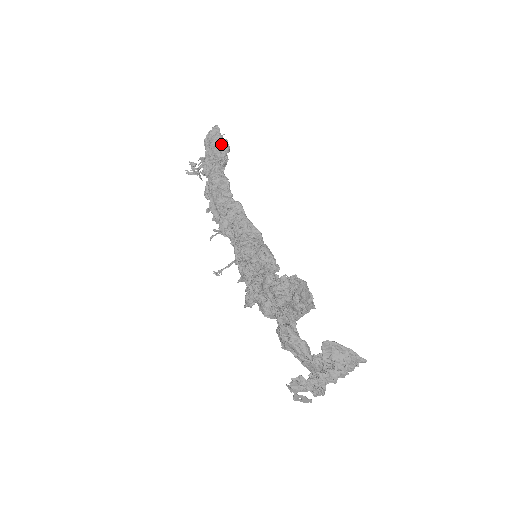
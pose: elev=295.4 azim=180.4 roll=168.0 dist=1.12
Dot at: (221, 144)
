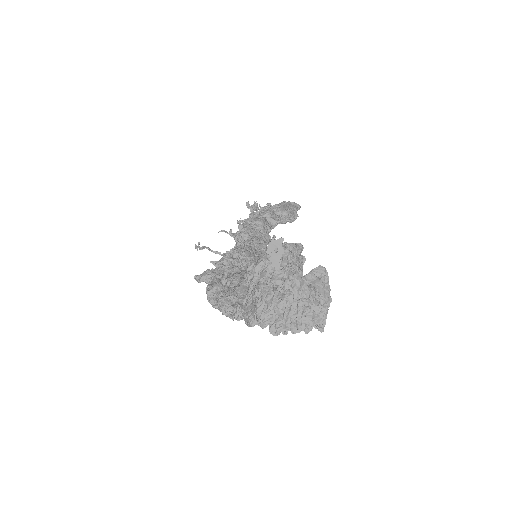
Dot at: (293, 212)
